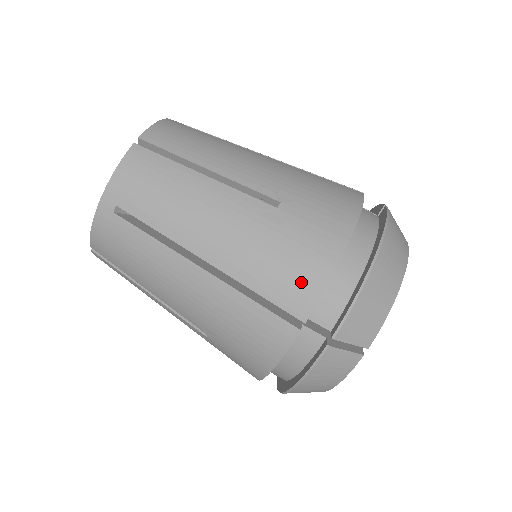
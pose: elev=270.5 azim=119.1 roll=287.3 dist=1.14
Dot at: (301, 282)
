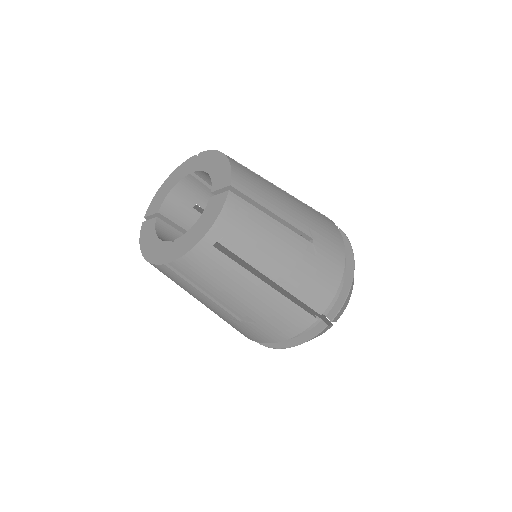
Dot at: occluded
